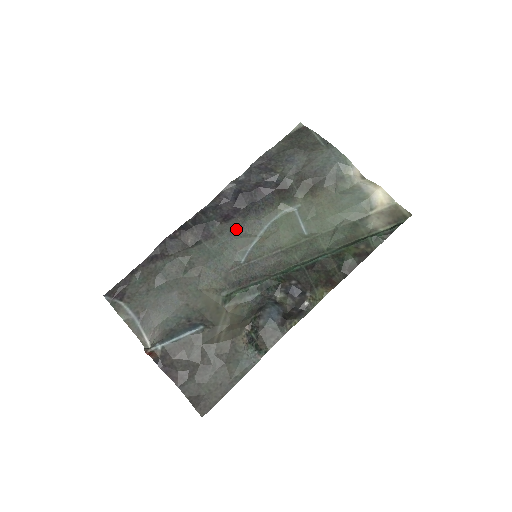
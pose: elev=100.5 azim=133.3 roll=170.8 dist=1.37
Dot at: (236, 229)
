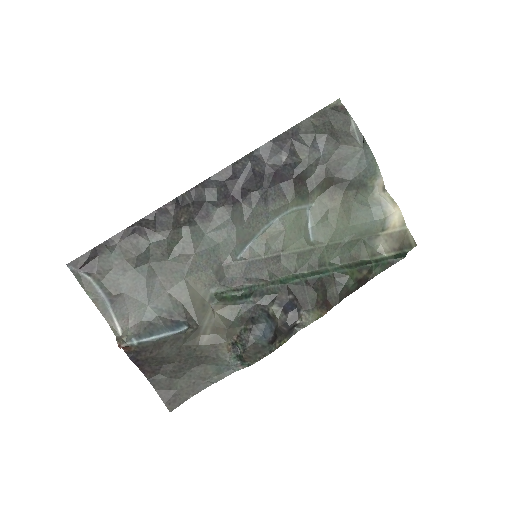
Dot at: (239, 217)
